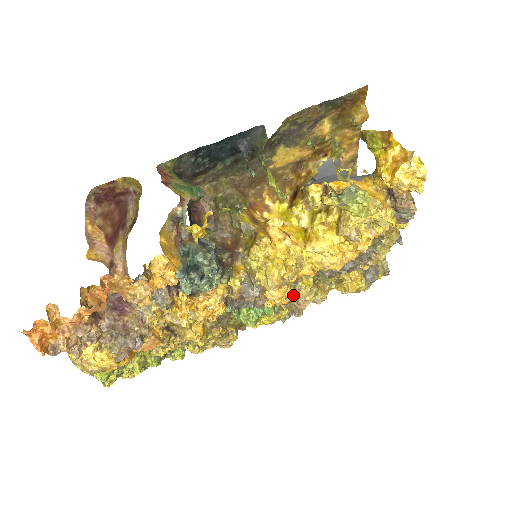
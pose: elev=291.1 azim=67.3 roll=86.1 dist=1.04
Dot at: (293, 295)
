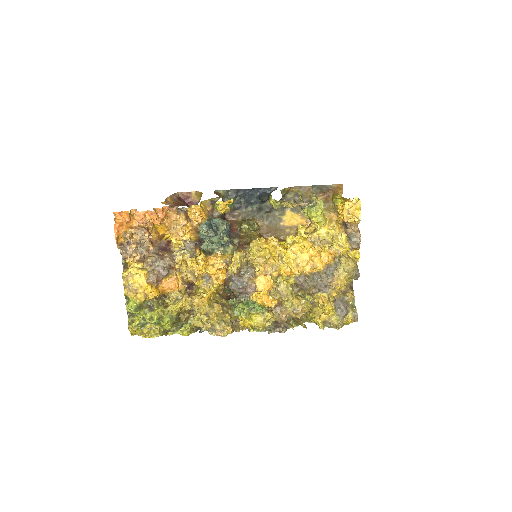
Dot at: (274, 287)
